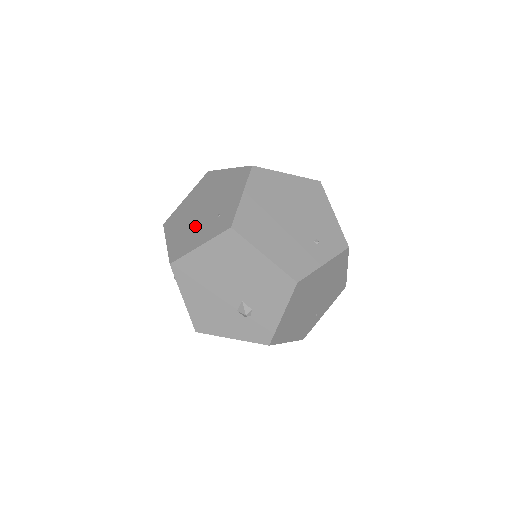
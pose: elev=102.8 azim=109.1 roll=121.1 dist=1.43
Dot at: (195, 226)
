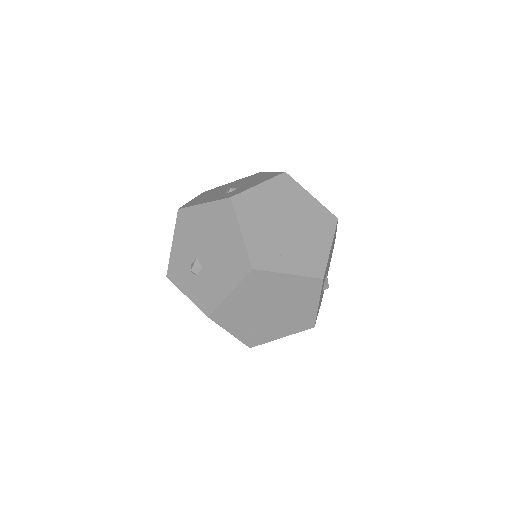
Dot at: occluded
